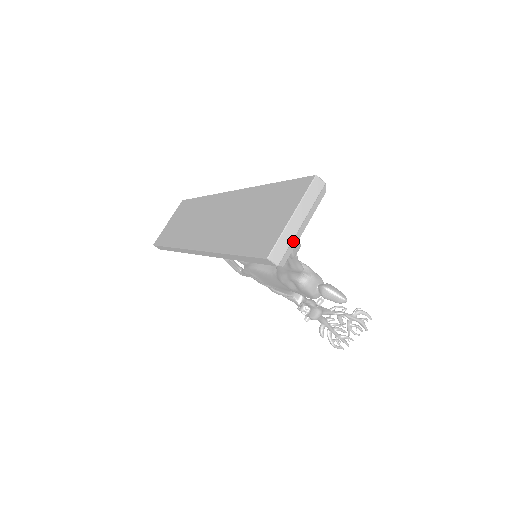
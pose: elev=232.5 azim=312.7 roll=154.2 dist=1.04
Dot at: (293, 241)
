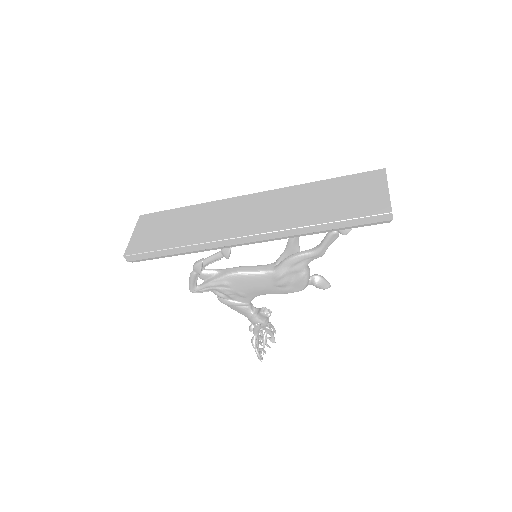
Dot at: occluded
